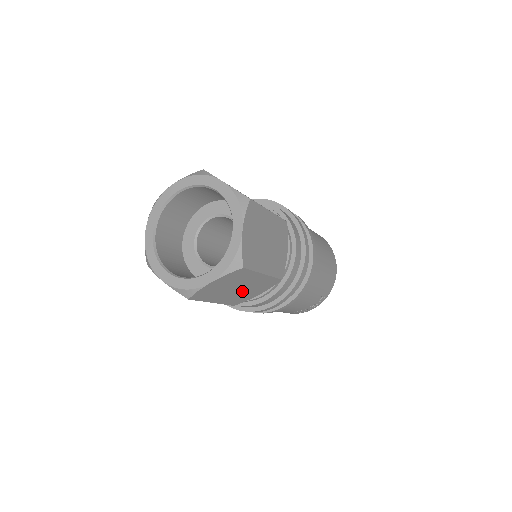
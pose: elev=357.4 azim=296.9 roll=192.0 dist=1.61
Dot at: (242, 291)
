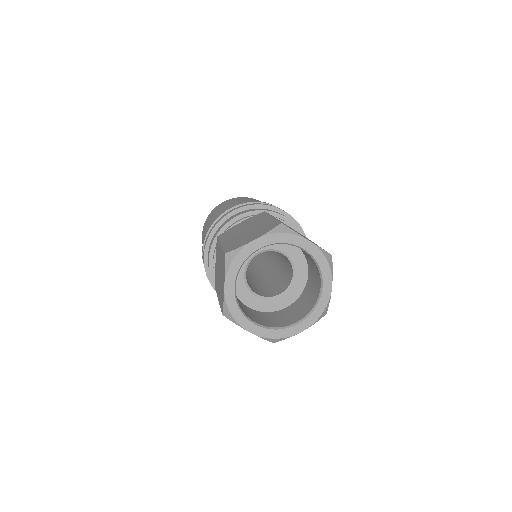
Dot at: occluded
